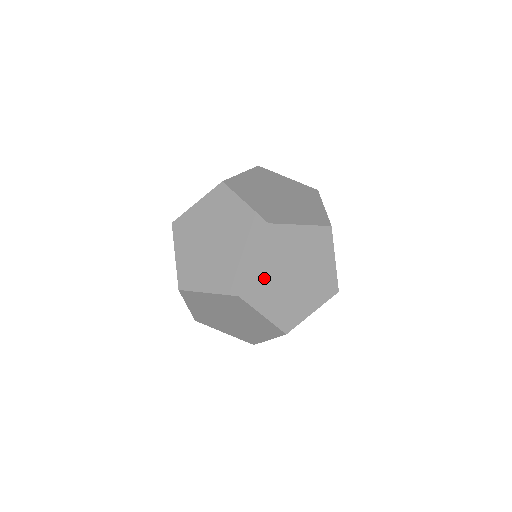
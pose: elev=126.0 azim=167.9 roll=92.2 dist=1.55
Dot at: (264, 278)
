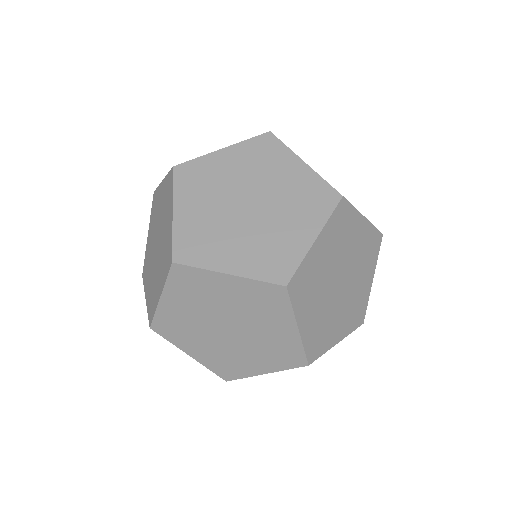
Dot at: (316, 272)
